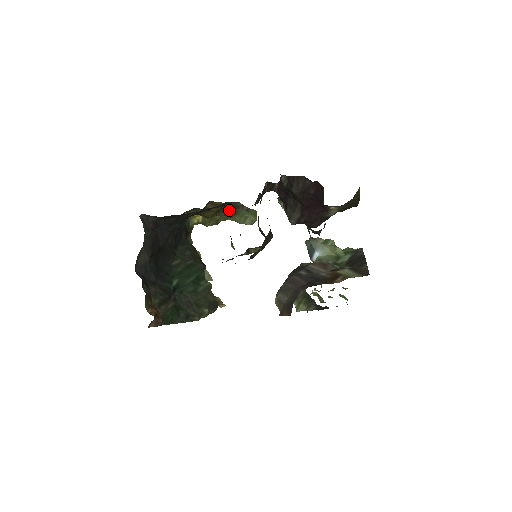
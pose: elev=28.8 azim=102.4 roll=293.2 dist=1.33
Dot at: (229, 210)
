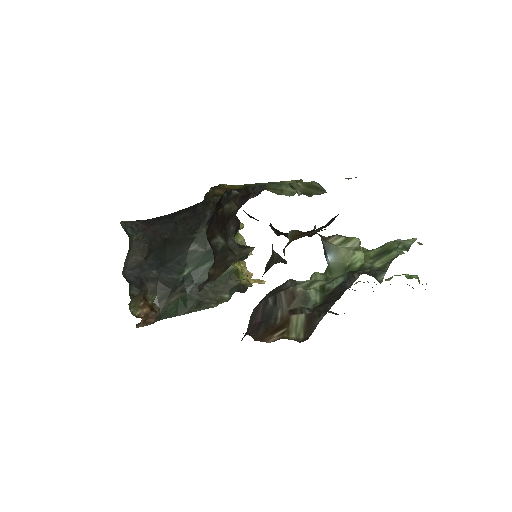
Dot at: occluded
